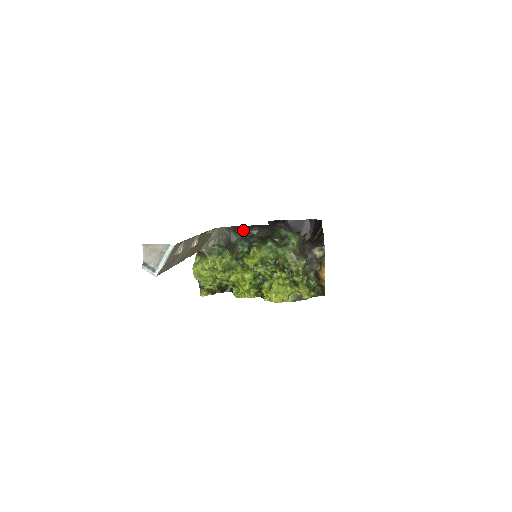
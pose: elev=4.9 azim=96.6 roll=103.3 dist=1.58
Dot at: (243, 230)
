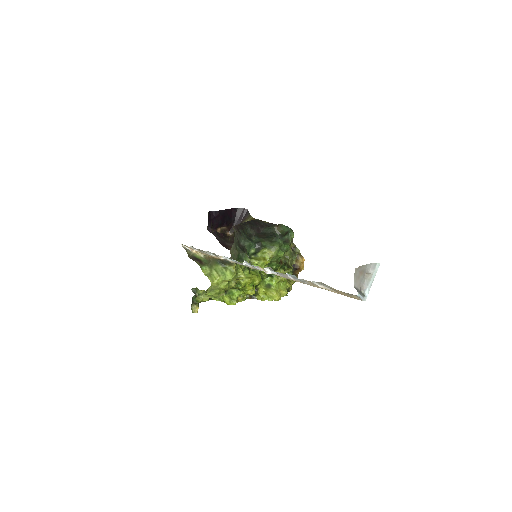
Dot at: (243, 229)
